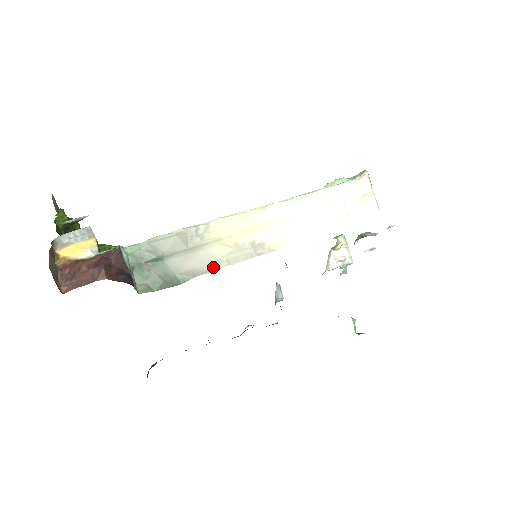
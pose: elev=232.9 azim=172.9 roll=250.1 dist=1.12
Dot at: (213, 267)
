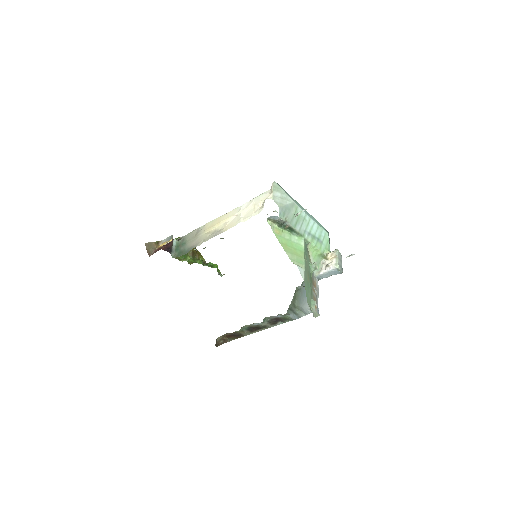
Dot at: (199, 244)
